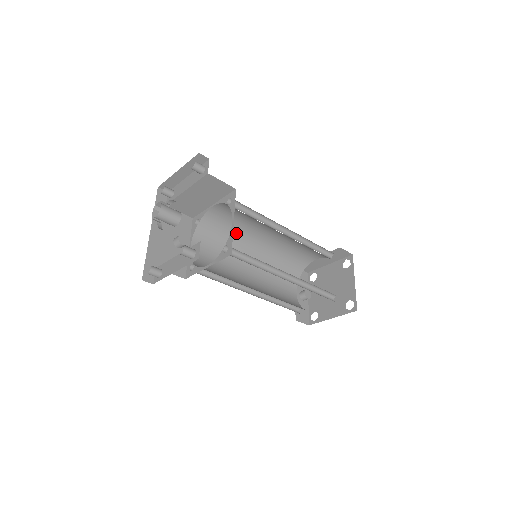
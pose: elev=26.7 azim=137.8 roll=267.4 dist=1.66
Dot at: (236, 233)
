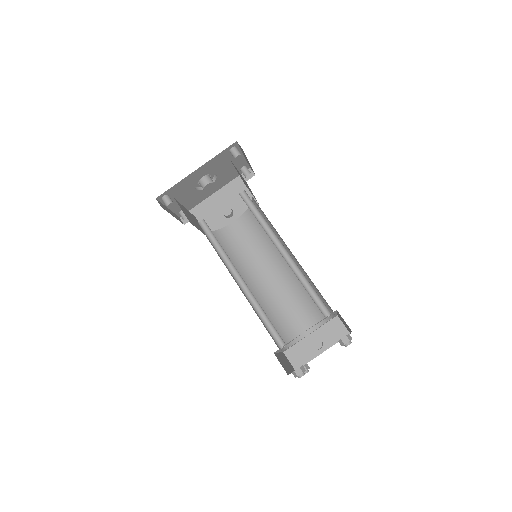
Dot at: occluded
